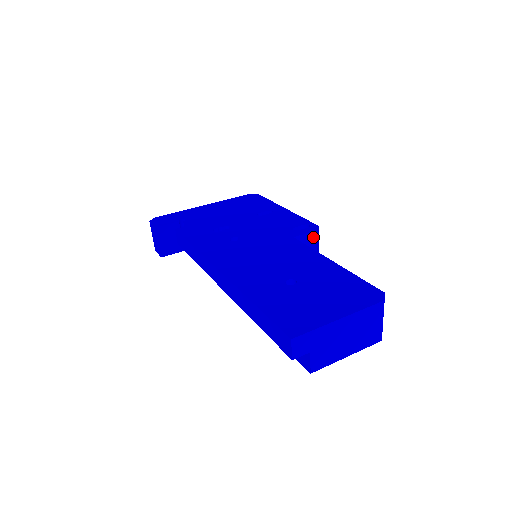
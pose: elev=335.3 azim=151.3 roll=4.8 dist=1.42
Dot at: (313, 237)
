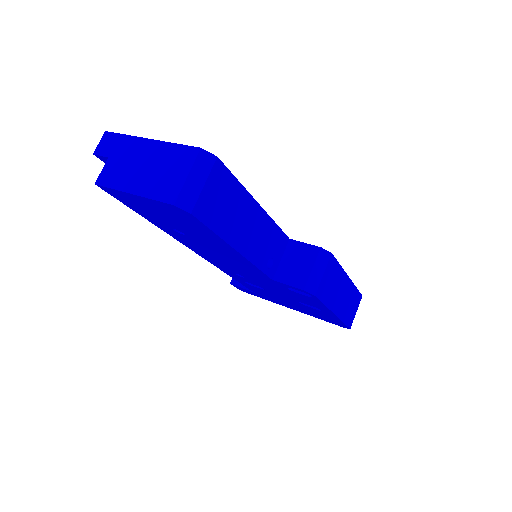
Dot at: (312, 253)
